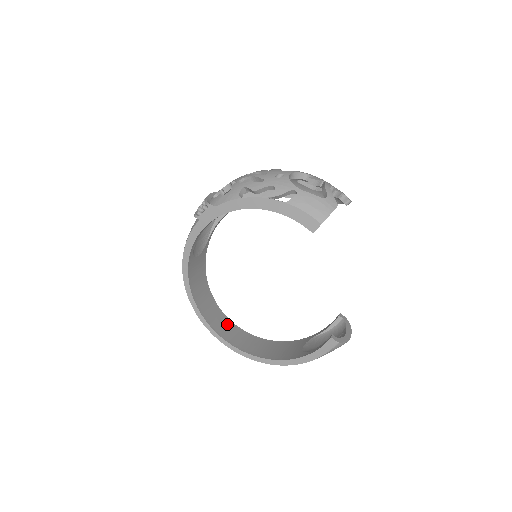
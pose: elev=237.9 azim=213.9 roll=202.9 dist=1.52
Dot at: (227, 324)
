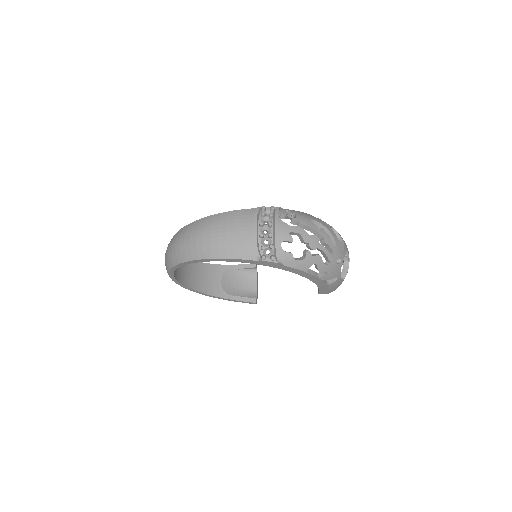
Dot at: occluded
